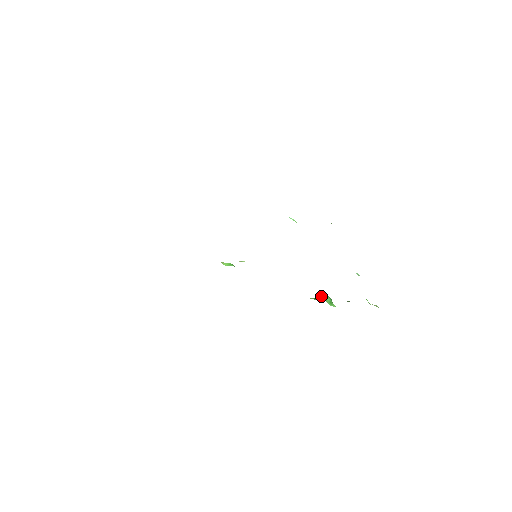
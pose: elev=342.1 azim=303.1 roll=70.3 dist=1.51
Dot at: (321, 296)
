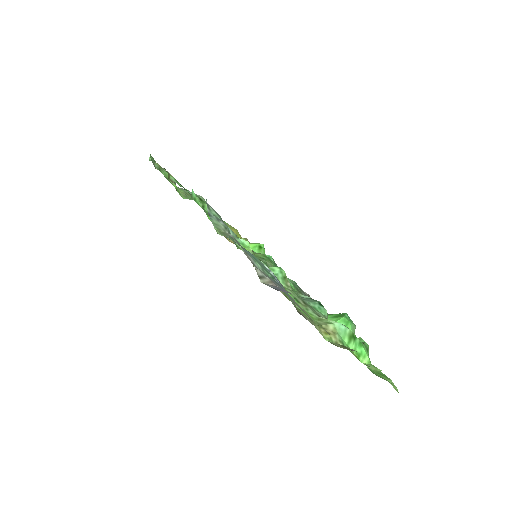
Dot at: (337, 315)
